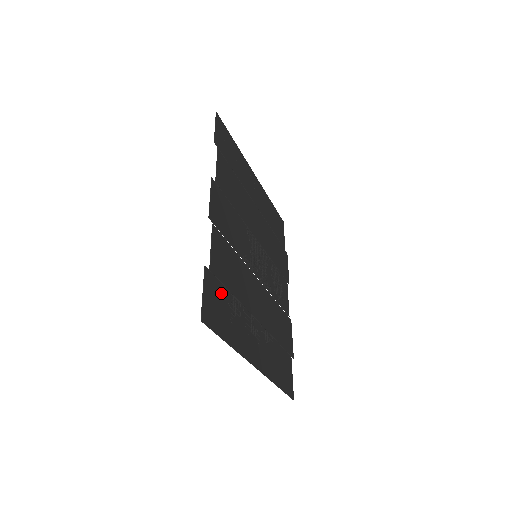
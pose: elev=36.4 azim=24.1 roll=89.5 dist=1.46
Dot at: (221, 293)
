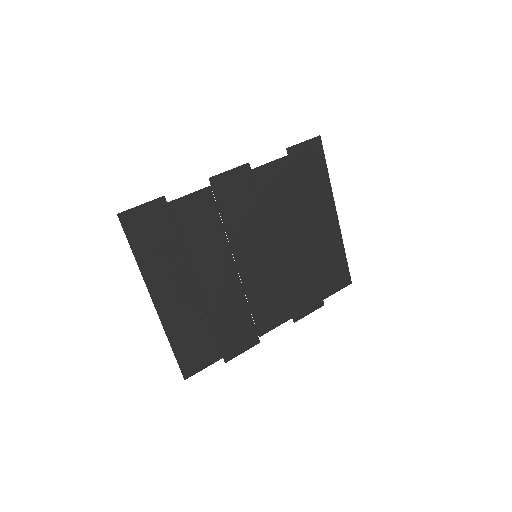
Dot at: (165, 226)
